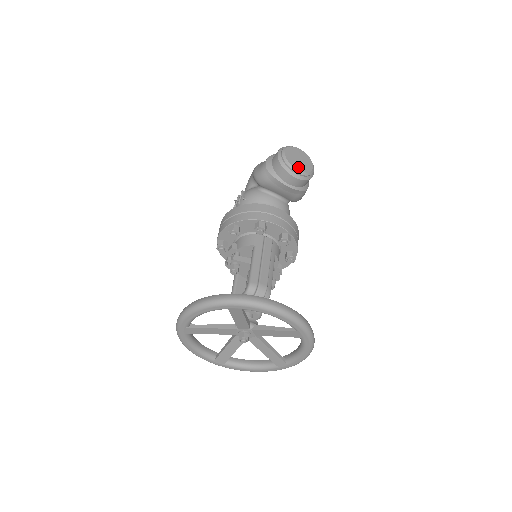
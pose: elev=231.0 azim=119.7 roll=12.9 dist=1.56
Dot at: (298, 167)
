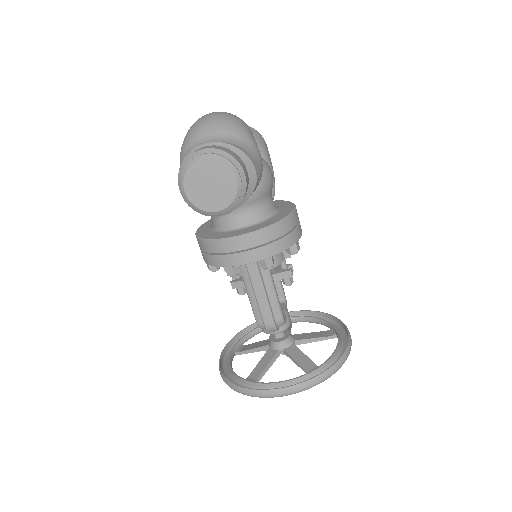
Dot at: (215, 205)
